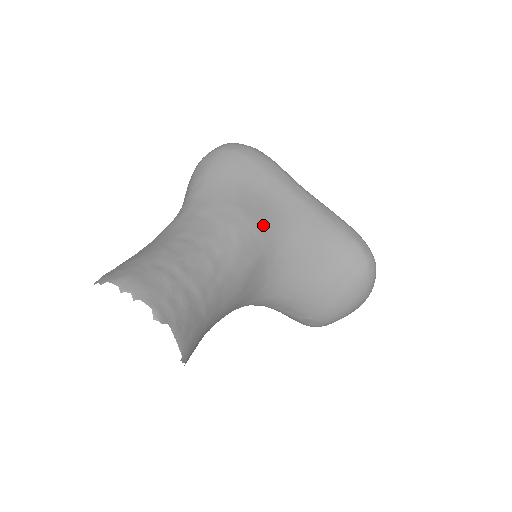
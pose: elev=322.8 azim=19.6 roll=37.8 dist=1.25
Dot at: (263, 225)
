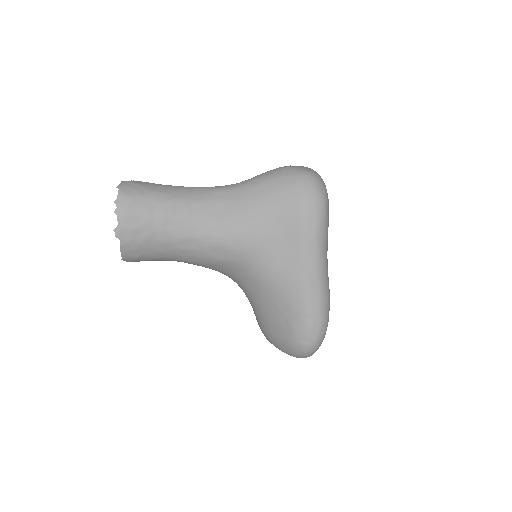
Dot at: (252, 249)
